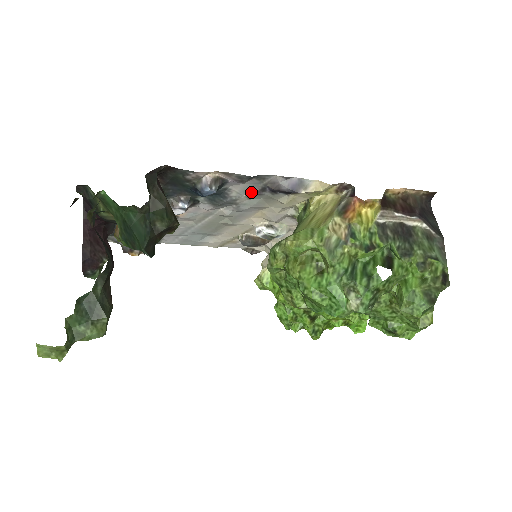
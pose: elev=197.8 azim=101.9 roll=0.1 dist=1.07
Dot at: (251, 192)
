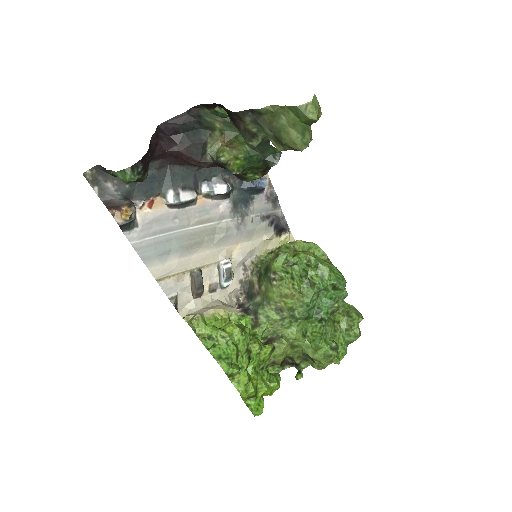
Dot at: (259, 215)
